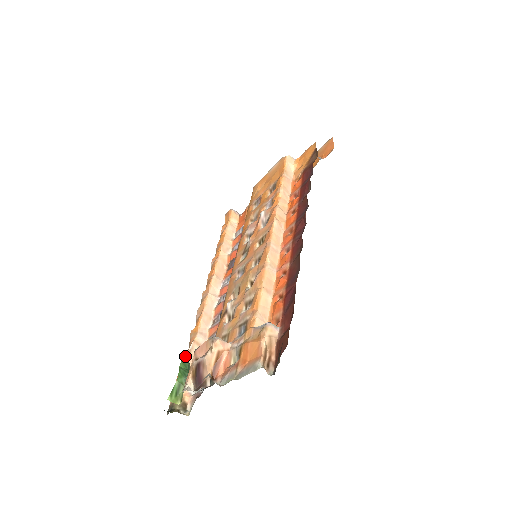
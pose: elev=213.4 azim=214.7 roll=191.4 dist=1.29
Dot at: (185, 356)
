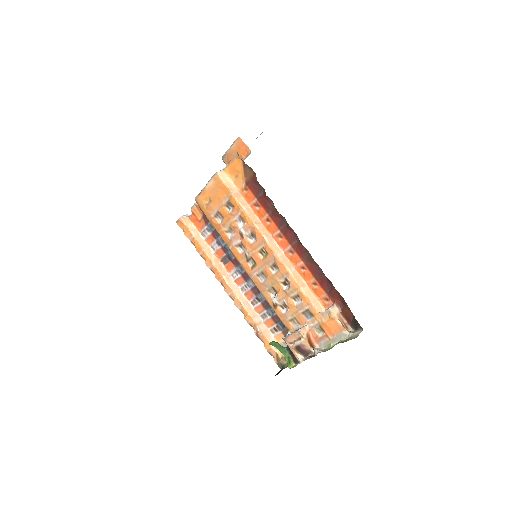
Dot at: (258, 335)
